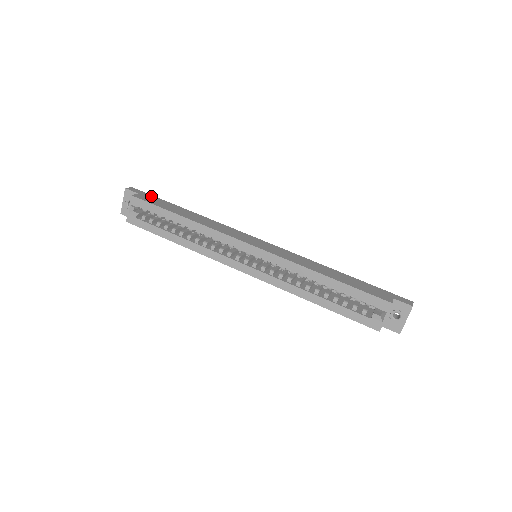
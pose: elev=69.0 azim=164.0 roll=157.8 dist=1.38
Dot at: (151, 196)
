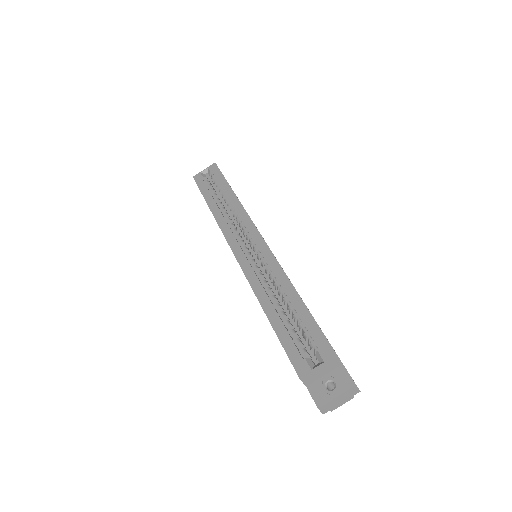
Dot at: occluded
